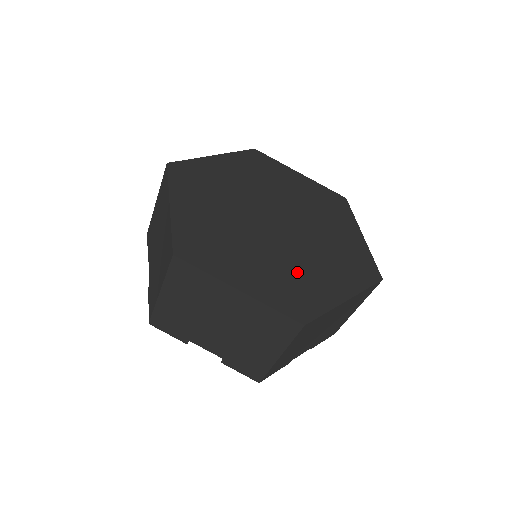
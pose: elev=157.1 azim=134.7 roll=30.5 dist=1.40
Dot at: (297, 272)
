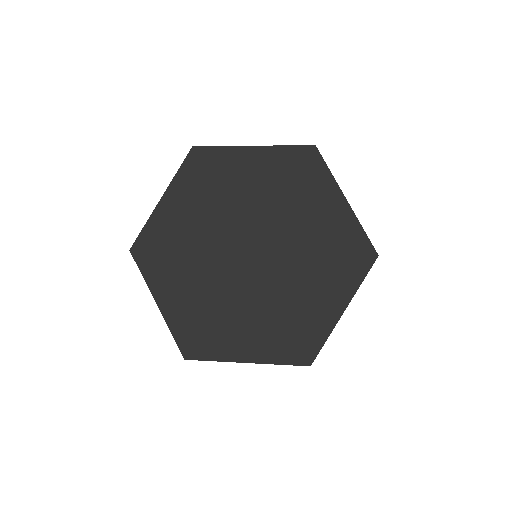
Dot at: (222, 314)
